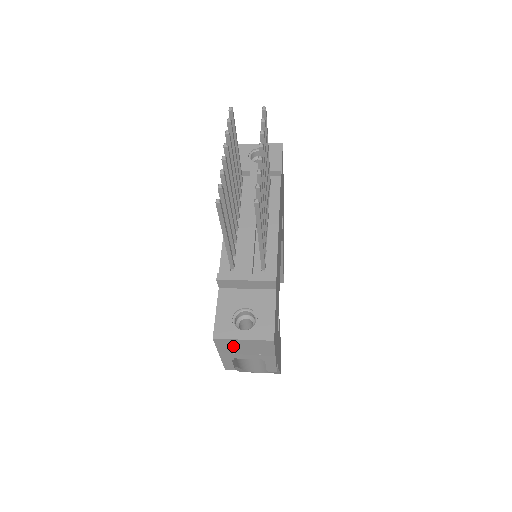
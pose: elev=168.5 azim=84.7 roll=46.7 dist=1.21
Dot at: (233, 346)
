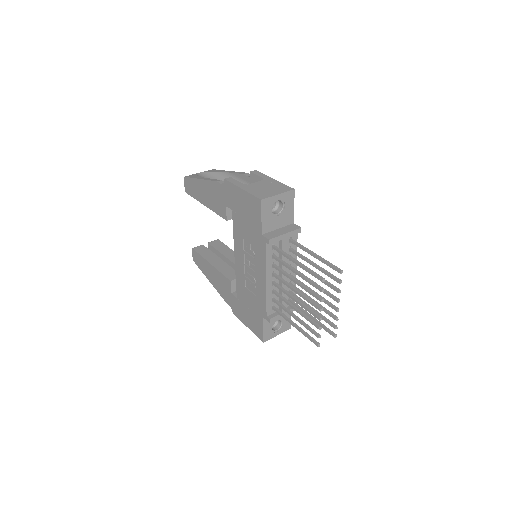
Dot at: occluded
